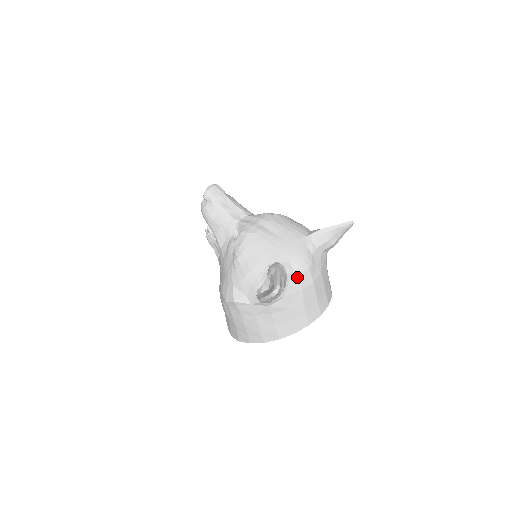
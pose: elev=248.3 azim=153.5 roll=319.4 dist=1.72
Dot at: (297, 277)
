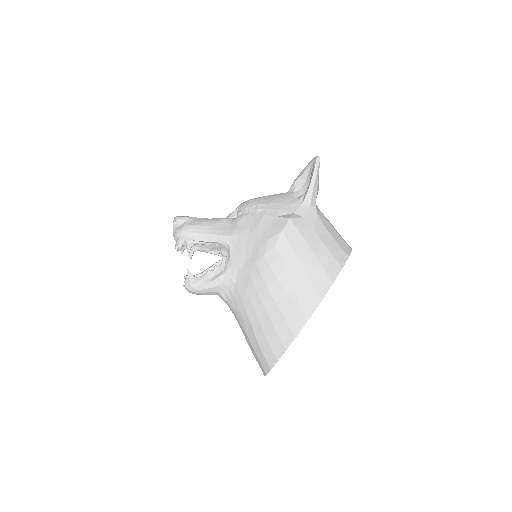
Dot at: occluded
